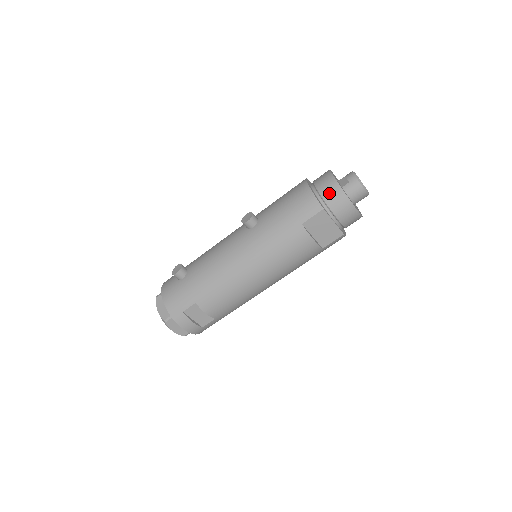
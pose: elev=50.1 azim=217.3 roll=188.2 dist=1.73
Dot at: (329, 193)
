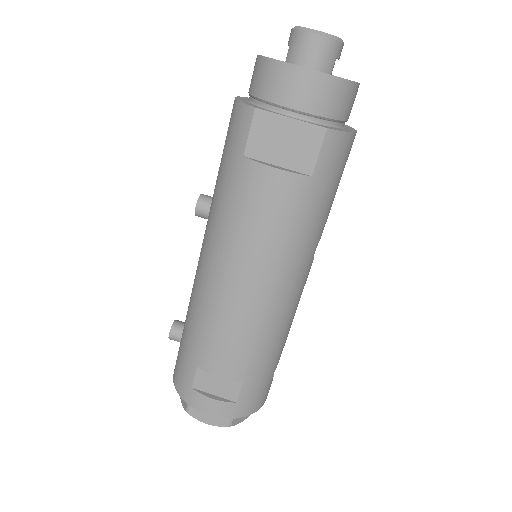
Dot at: (258, 81)
